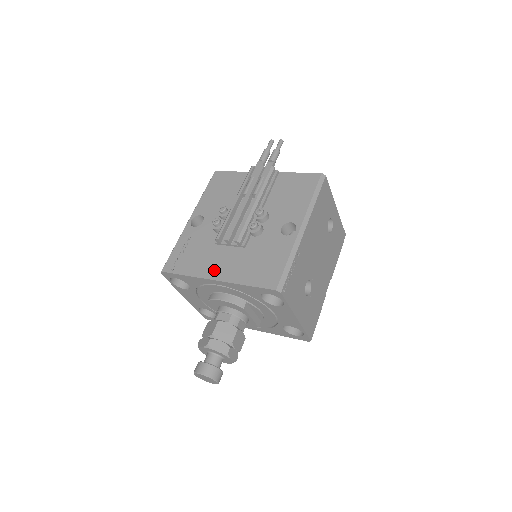
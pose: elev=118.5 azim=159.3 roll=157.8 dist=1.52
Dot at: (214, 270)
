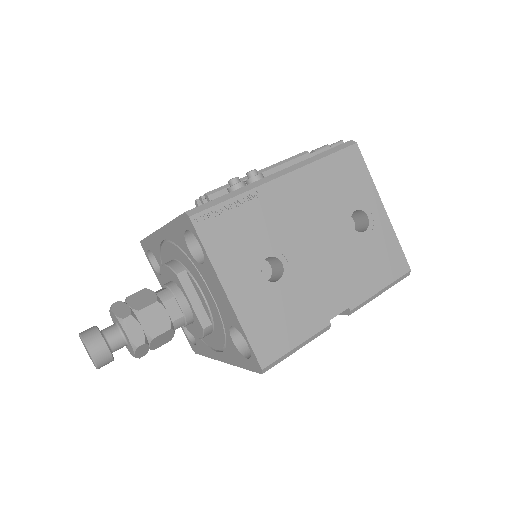
Dot at: occluded
